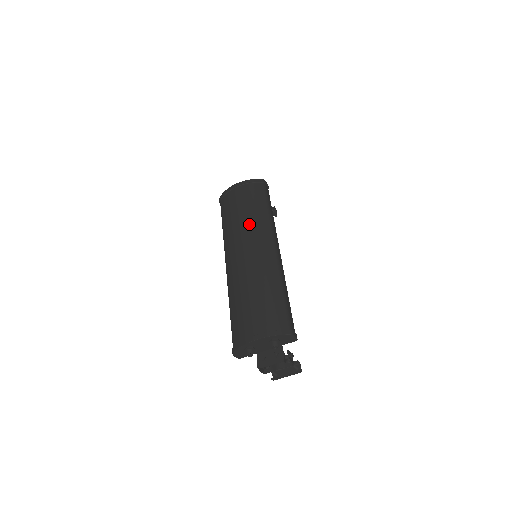
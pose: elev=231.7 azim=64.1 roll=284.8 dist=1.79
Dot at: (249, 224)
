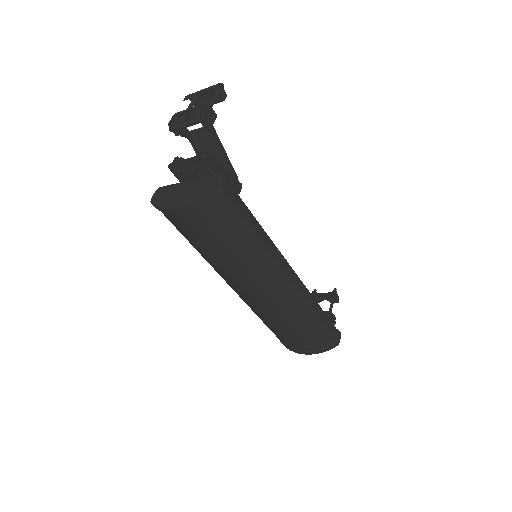
Dot at: (239, 267)
